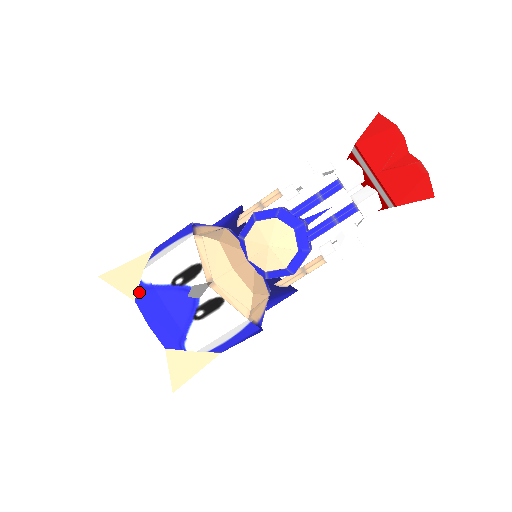
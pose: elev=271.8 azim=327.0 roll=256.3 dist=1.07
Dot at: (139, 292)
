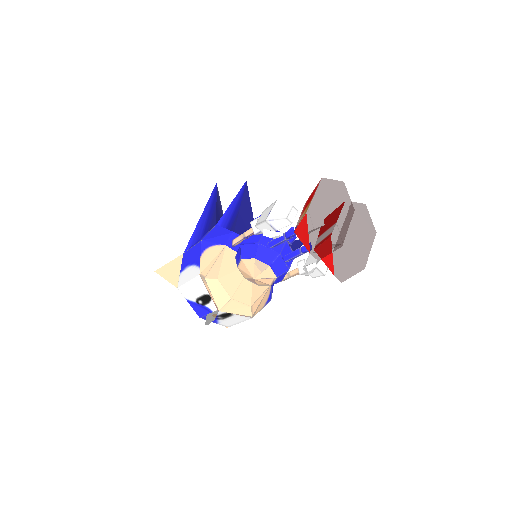
Dot at: occluded
